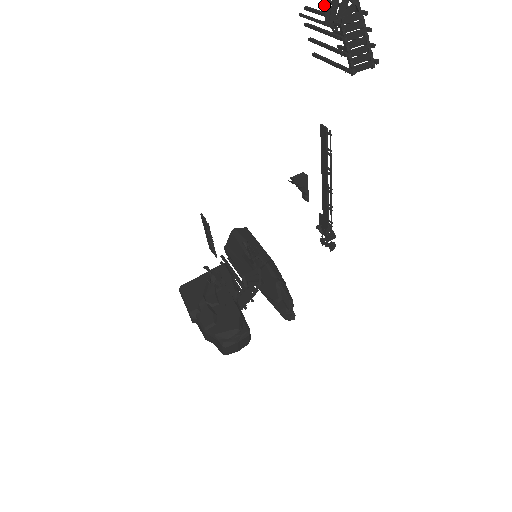
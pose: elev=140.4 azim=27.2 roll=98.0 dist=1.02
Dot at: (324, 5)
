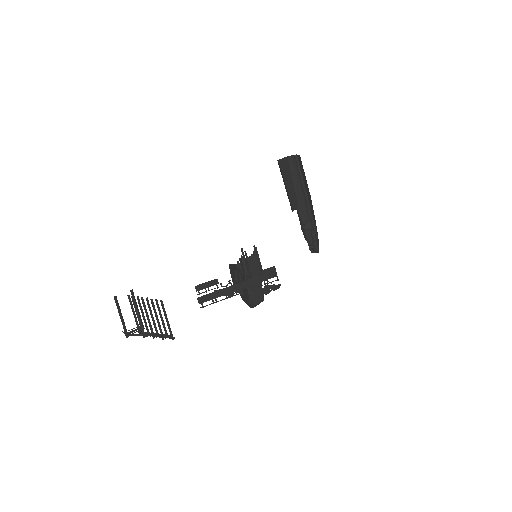
Dot at: (128, 330)
